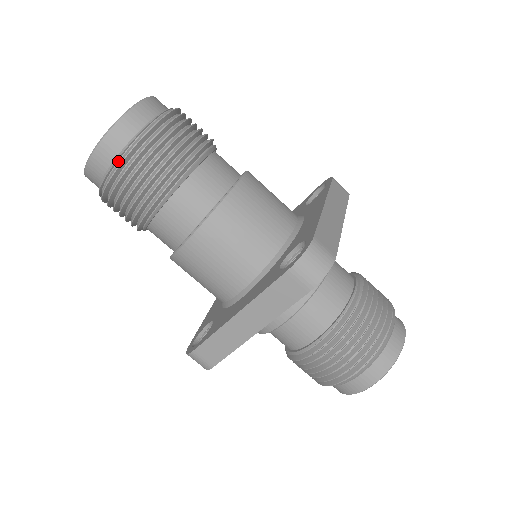
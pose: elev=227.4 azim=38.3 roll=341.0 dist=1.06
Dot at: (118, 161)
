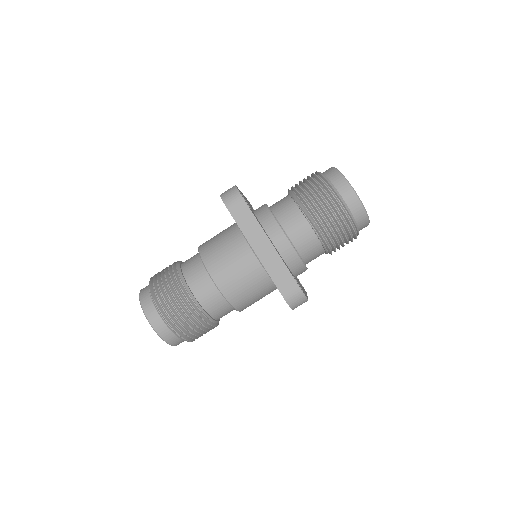
Dot at: occluded
